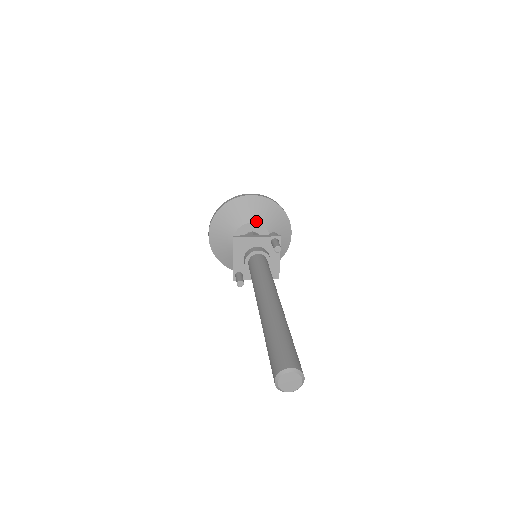
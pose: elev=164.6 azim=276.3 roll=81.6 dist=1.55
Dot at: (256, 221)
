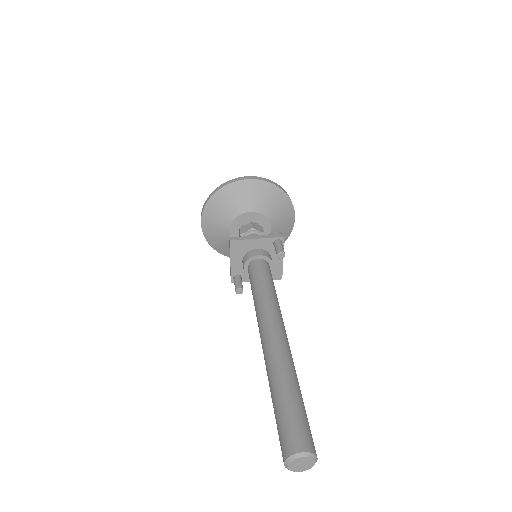
Dot at: (255, 210)
